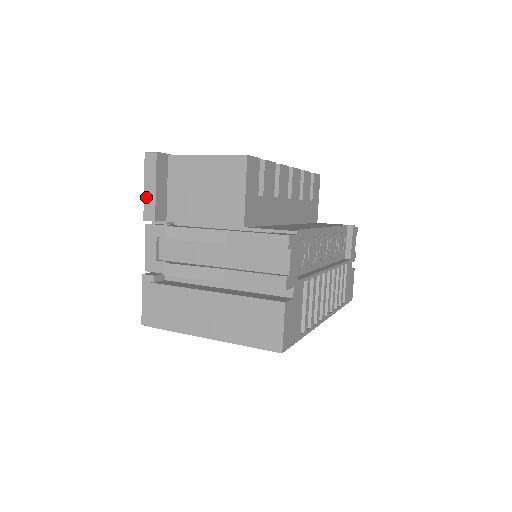
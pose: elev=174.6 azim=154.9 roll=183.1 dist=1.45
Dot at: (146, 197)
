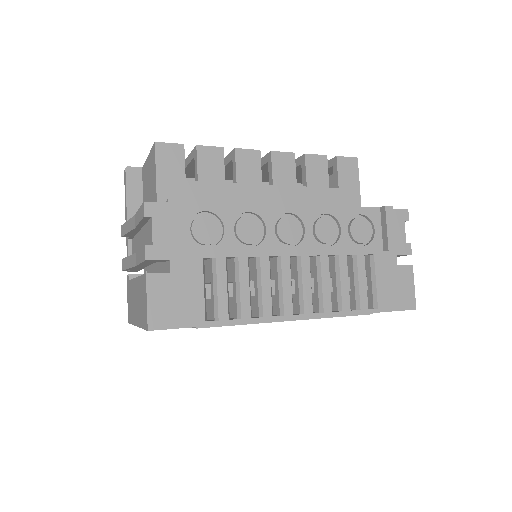
Dot at: (125, 207)
